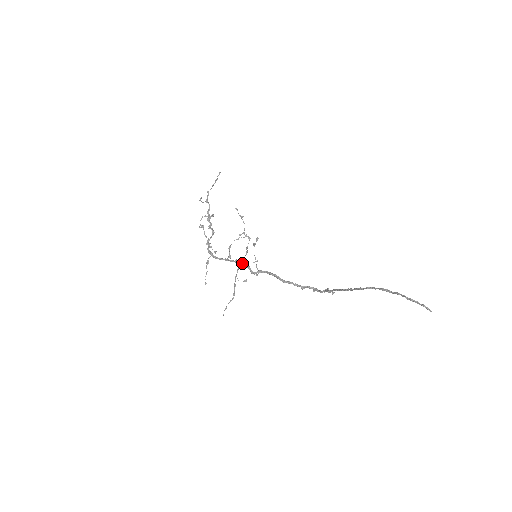
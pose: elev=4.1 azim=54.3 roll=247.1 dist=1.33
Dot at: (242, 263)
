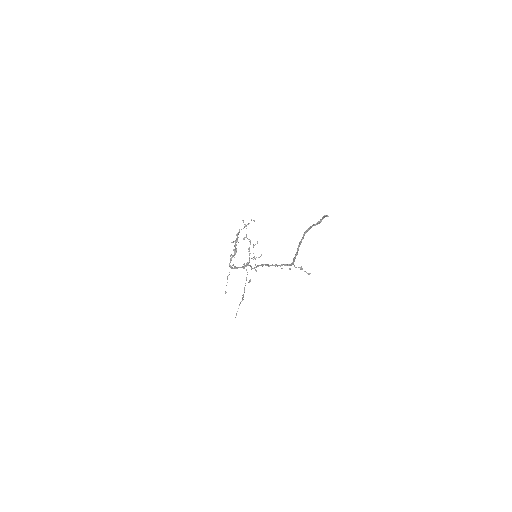
Dot at: (246, 264)
